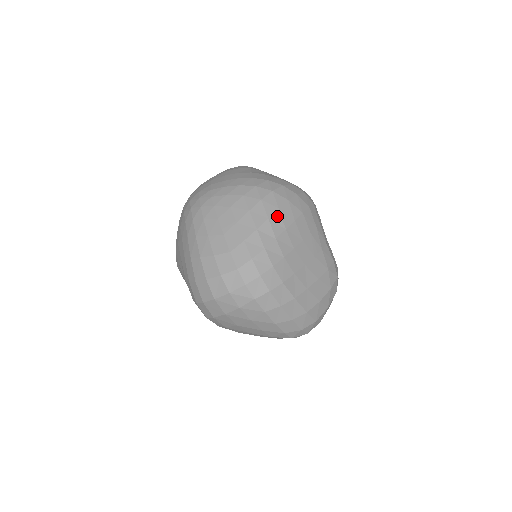
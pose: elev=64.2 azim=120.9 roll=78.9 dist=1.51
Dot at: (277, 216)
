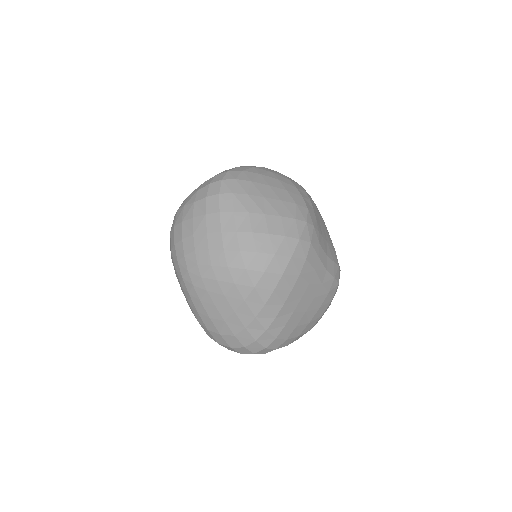
Dot at: (273, 298)
